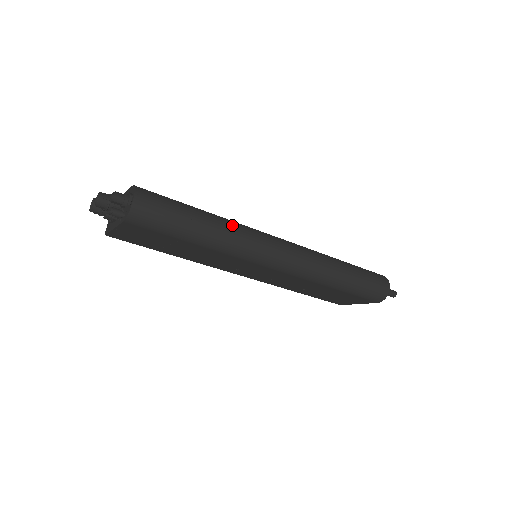
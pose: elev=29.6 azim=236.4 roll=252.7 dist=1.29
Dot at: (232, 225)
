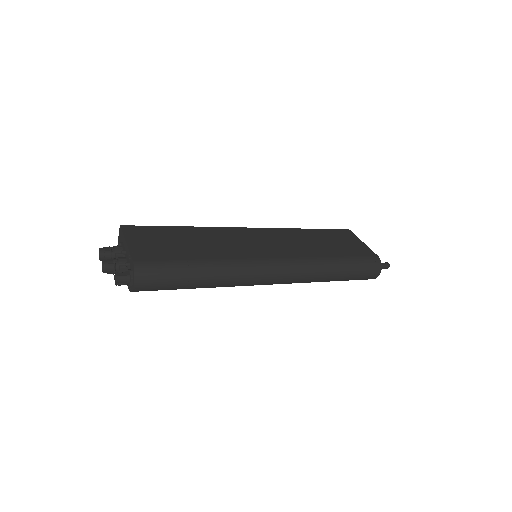
Dot at: (227, 273)
